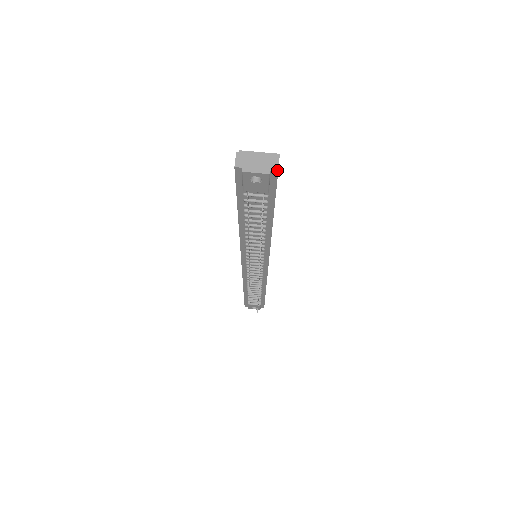
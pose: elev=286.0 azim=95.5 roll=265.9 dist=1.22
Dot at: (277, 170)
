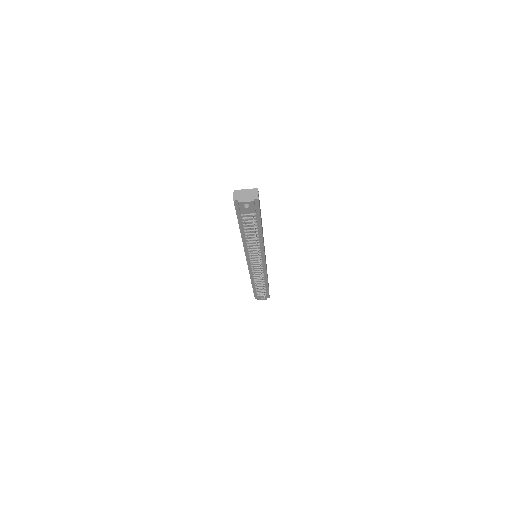
Dot at: (258, 198)
